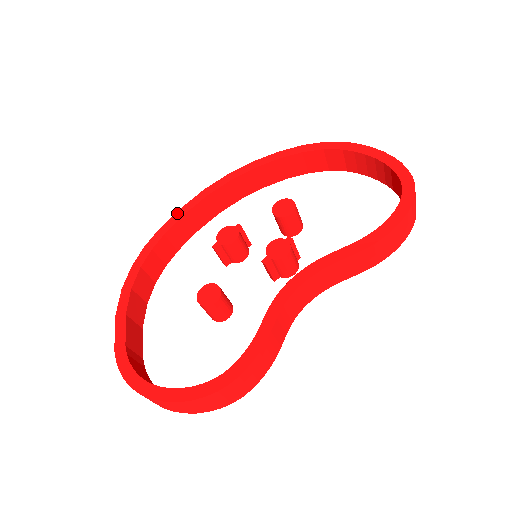
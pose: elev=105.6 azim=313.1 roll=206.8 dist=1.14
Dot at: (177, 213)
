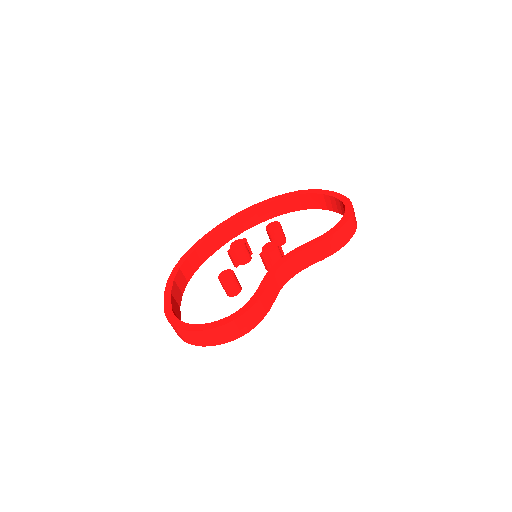
Dot at: (203, 237)
